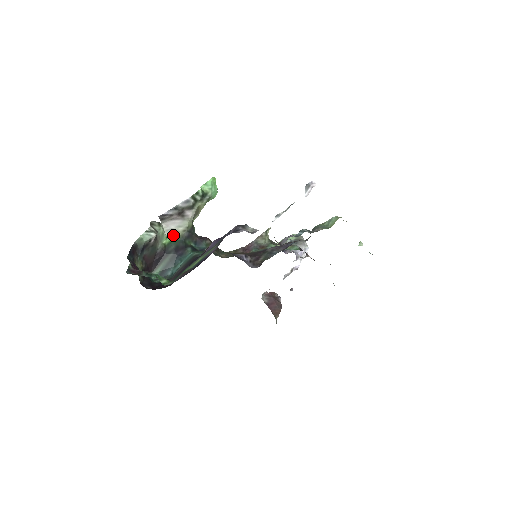
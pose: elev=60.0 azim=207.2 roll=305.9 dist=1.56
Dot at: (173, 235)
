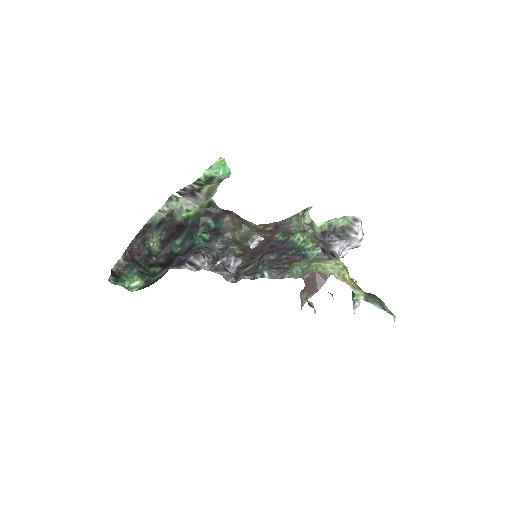
Dot at: (191, 210)
